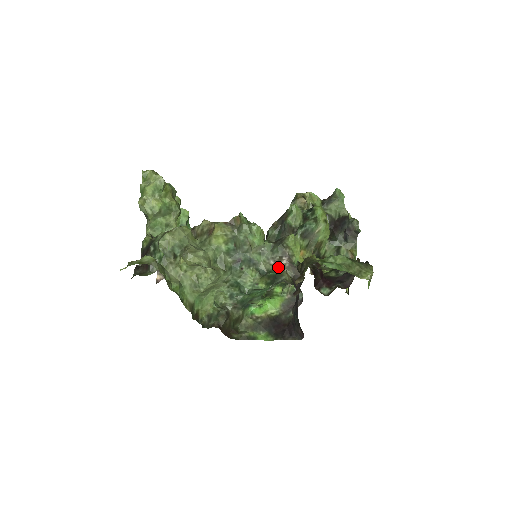
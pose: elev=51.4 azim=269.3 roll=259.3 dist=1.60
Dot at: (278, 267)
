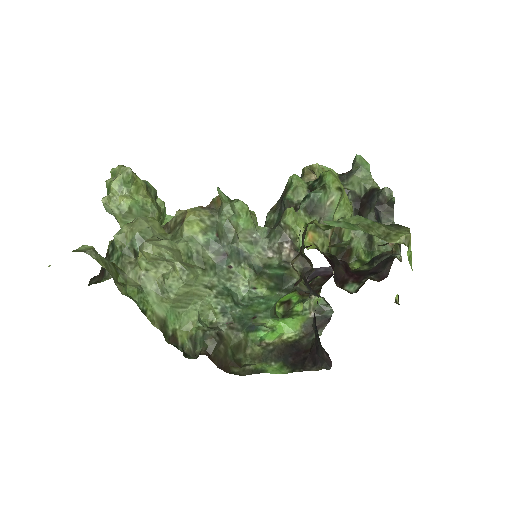
Dot at: (280, 260)
